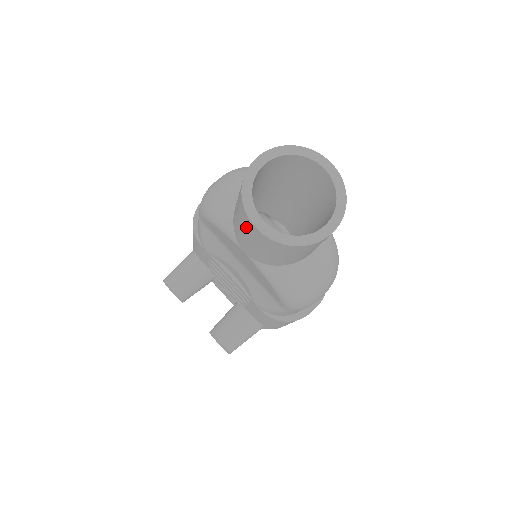
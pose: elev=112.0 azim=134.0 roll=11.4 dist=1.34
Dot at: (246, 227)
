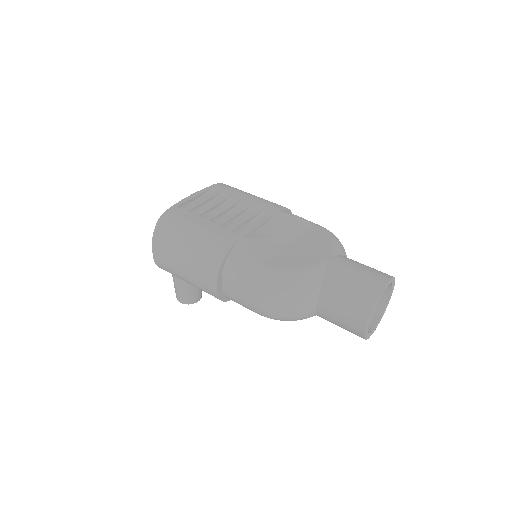
Dot at: occluded
